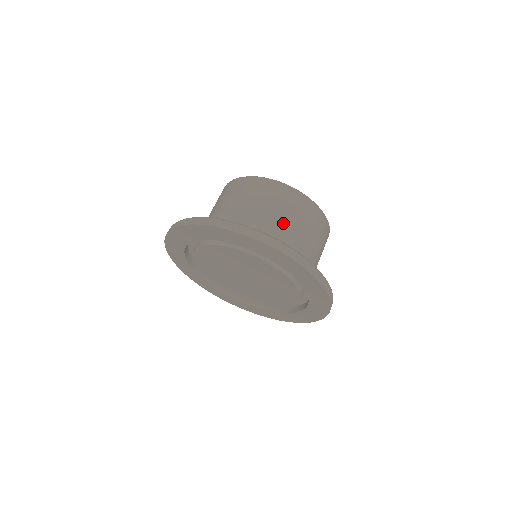
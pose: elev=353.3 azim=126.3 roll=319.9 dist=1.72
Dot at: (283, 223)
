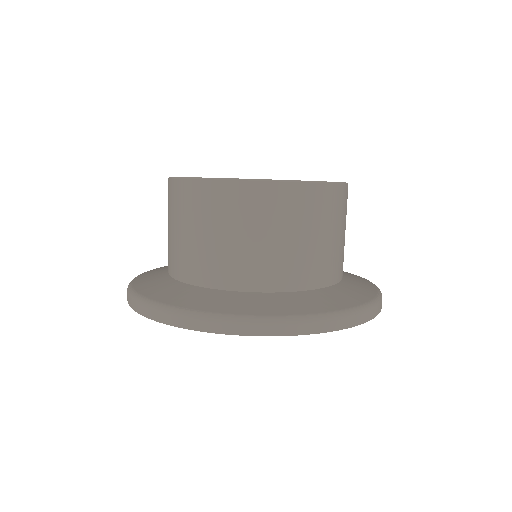
Dot at: (274, 251)
